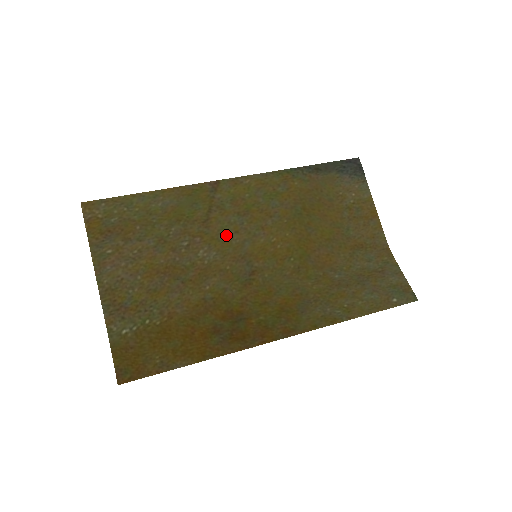
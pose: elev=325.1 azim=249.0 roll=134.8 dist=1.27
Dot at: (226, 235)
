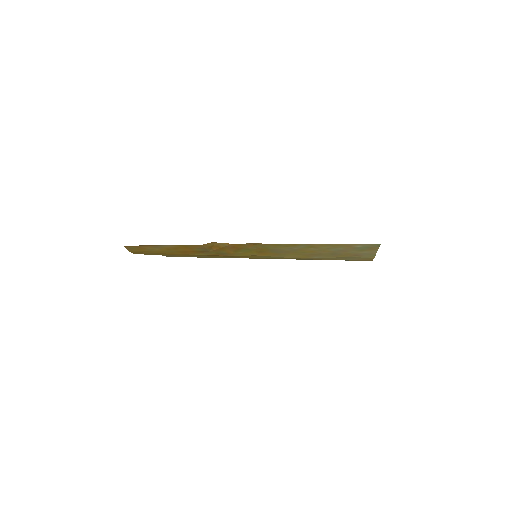
Dot at: occluded
